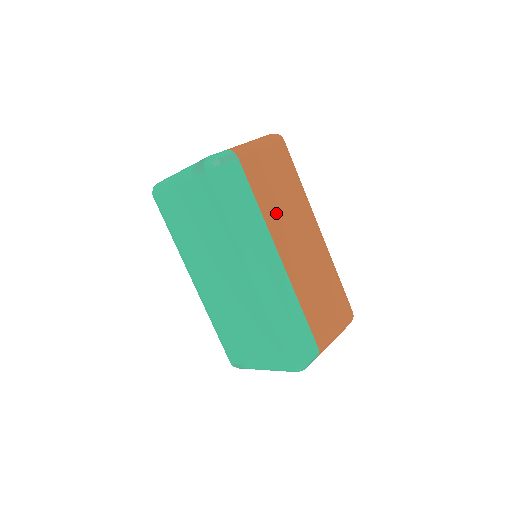
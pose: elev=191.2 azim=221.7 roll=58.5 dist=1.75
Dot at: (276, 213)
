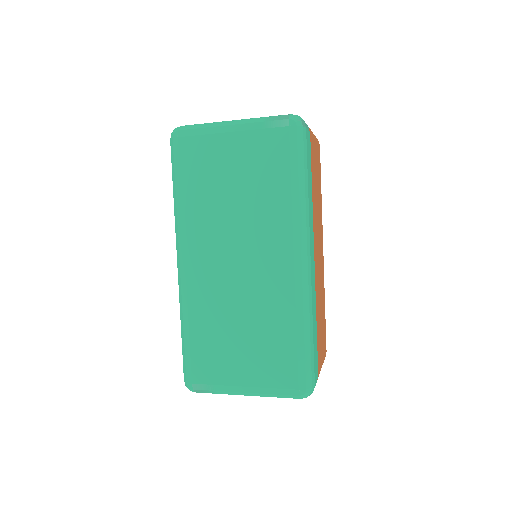
Dot at: (315, 210)
